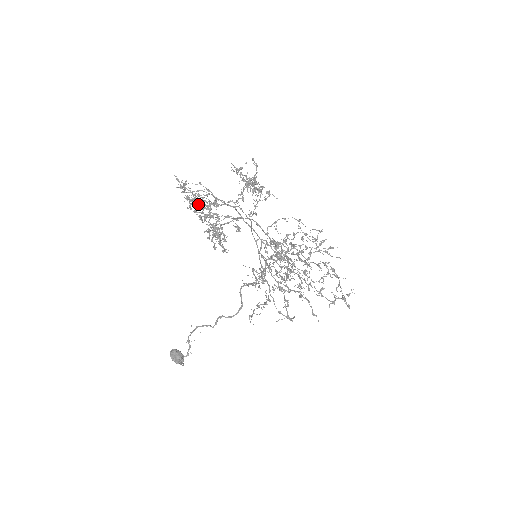
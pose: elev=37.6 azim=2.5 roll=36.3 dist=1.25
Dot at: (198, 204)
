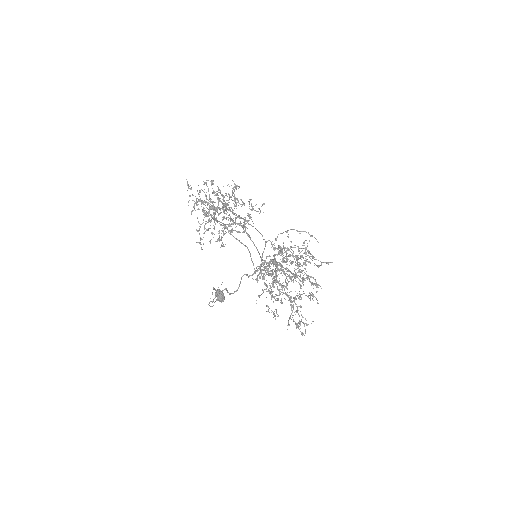
Dot at: (218, 200)
